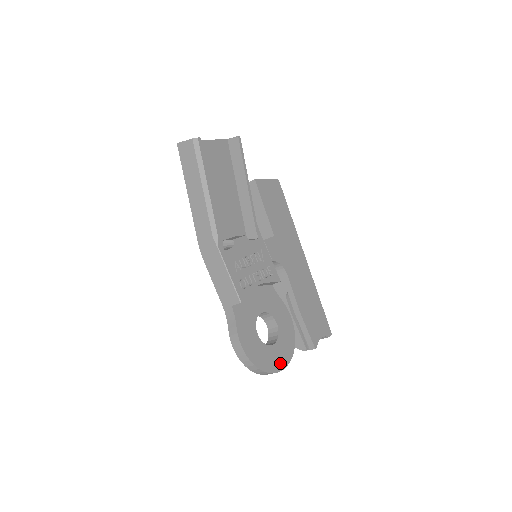
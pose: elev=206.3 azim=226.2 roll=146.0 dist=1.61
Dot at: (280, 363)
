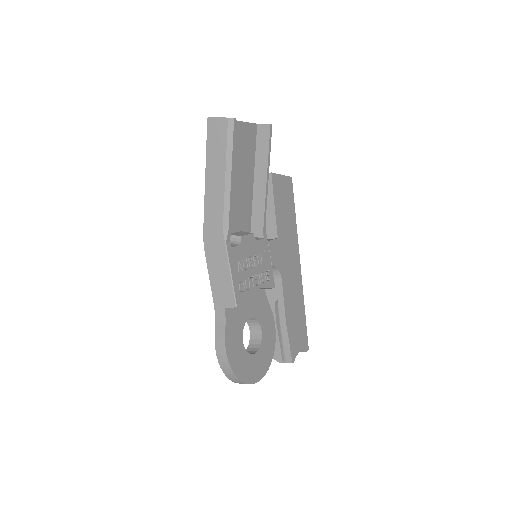
Dot at: (257, 374)
